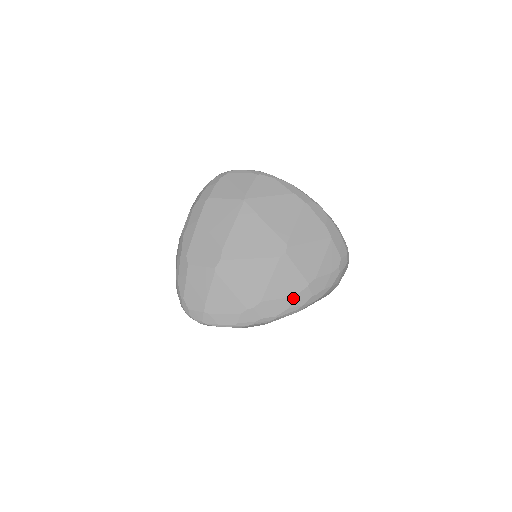
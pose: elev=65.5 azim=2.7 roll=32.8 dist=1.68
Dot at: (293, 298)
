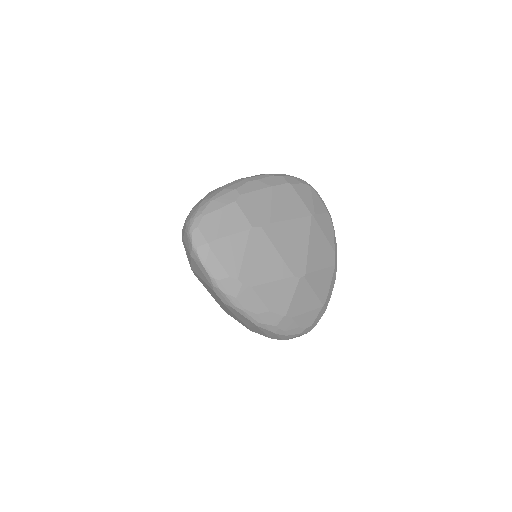
Dot at: (268, 311)
